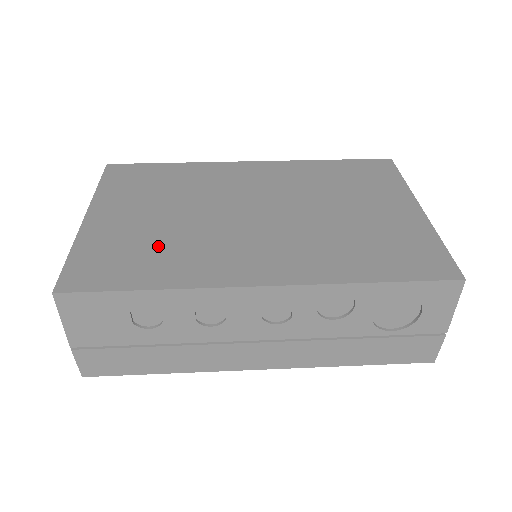
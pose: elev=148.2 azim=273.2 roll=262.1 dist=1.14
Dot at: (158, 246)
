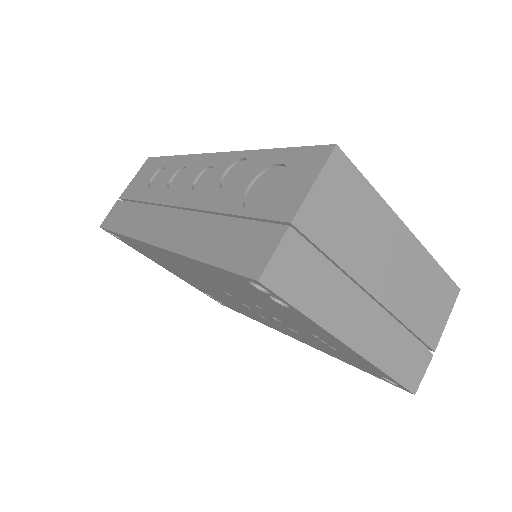
Dot at: occluded
